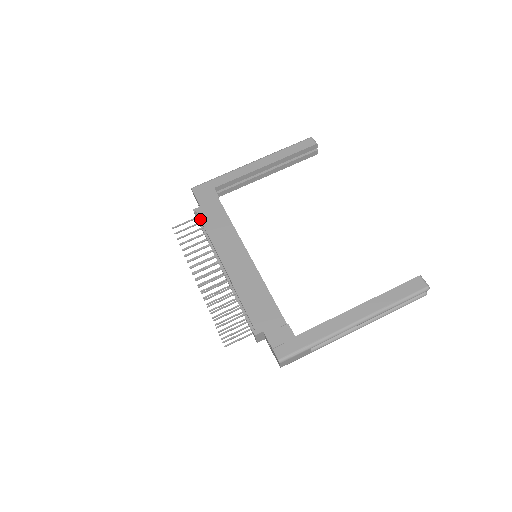
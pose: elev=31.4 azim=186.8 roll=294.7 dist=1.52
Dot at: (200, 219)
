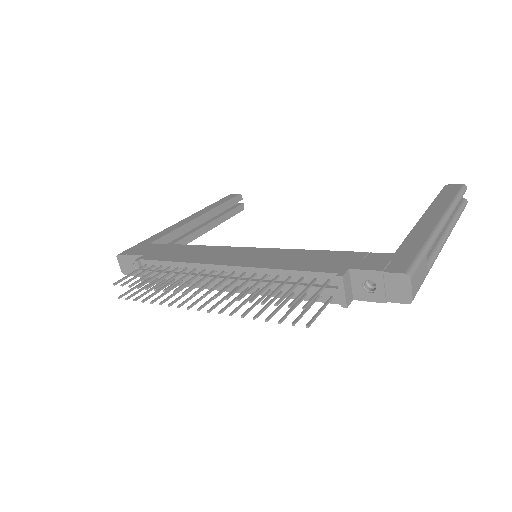
Dot at: (151, 260)
